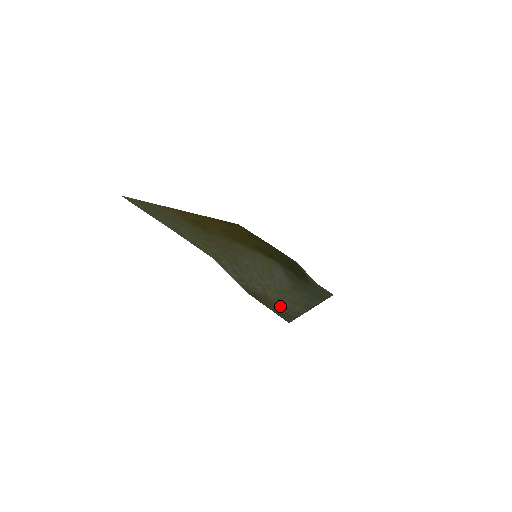
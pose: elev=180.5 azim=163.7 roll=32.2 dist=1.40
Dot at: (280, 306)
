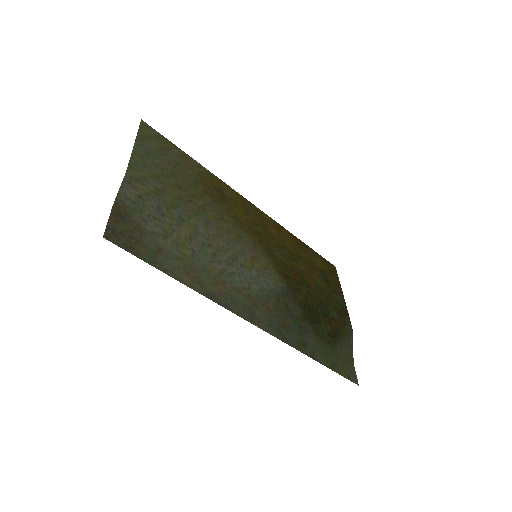
Dot at: (143, 244)
